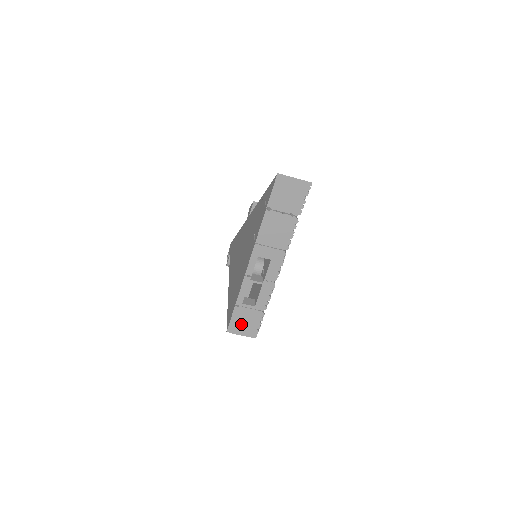
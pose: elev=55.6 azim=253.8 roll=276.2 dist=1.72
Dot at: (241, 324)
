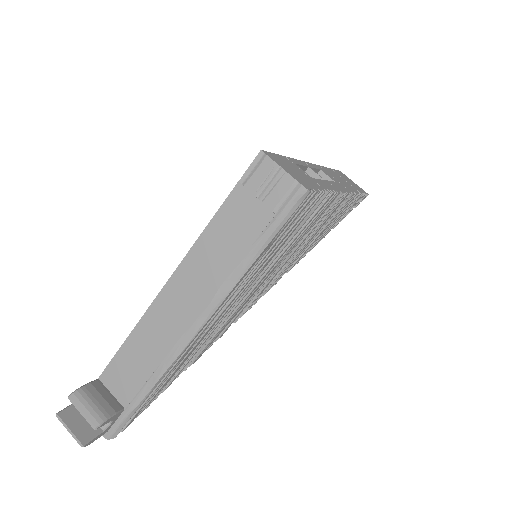
Dot at: (288, 167)
